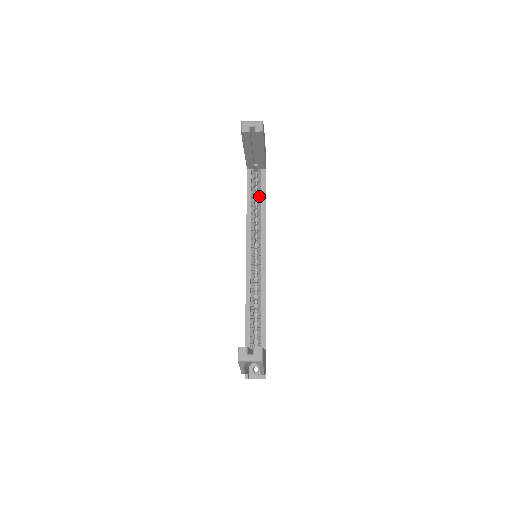
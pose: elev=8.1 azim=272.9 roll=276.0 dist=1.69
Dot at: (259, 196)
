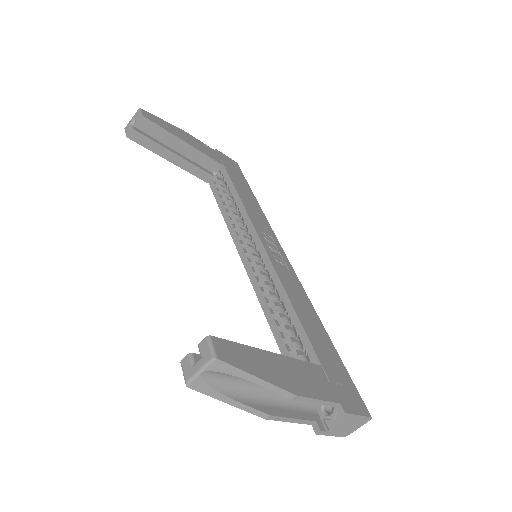
Dot at: occluded
